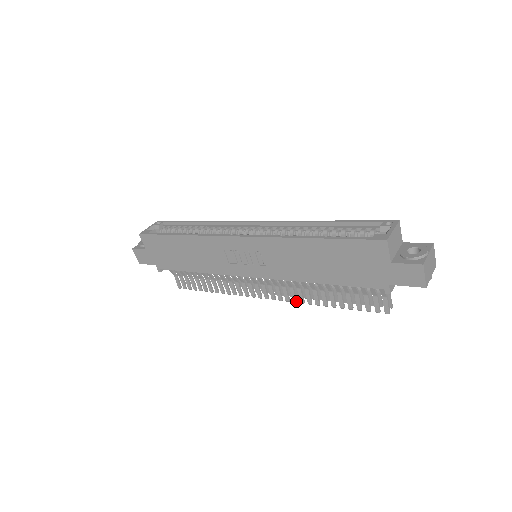
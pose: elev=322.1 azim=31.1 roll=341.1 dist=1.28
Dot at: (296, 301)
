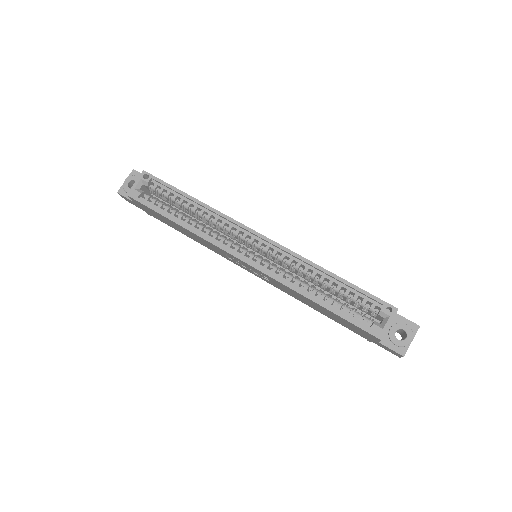
Dot at: occluded
